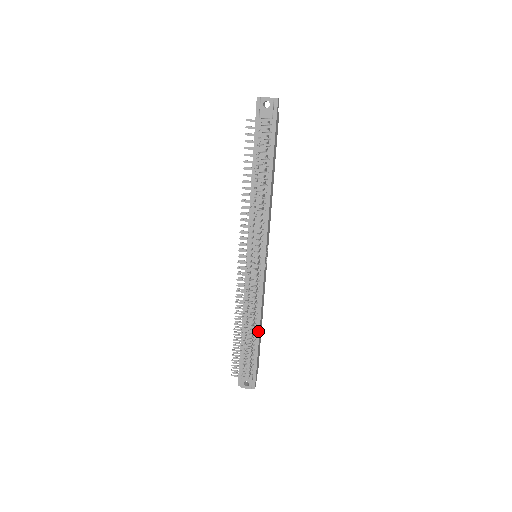
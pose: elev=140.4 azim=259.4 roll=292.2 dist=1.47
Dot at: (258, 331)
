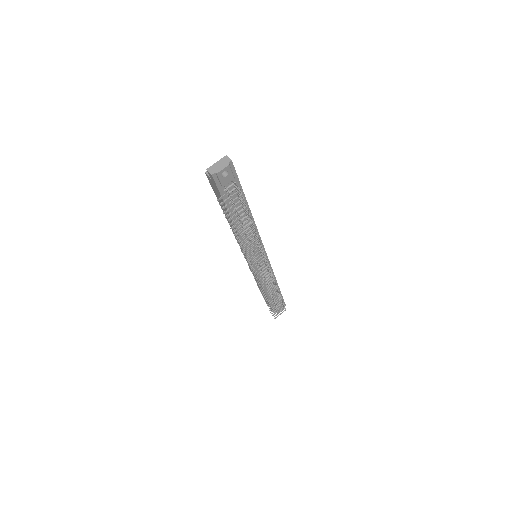
Dot at: (277, 285)
